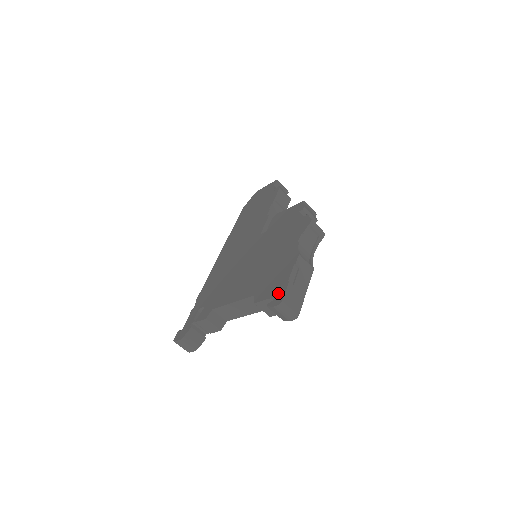
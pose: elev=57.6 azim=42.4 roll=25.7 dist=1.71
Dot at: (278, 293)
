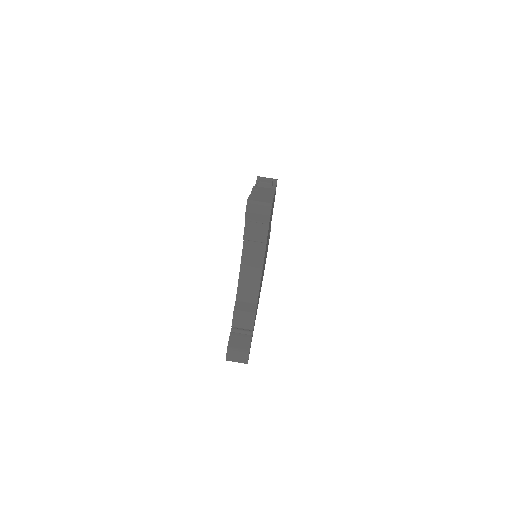
Dot at: occluded
